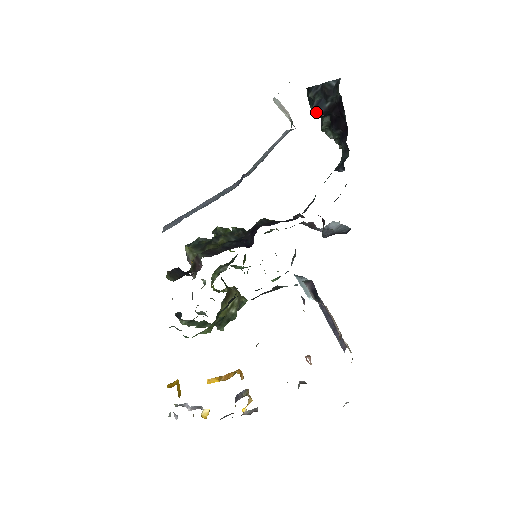
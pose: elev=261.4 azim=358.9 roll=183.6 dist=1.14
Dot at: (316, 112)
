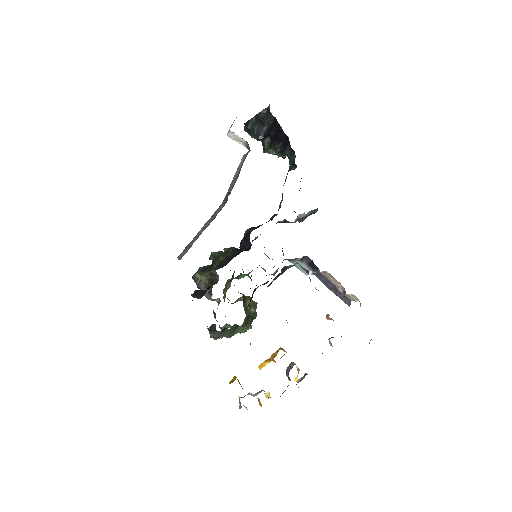
Dot at: (258, 137)
